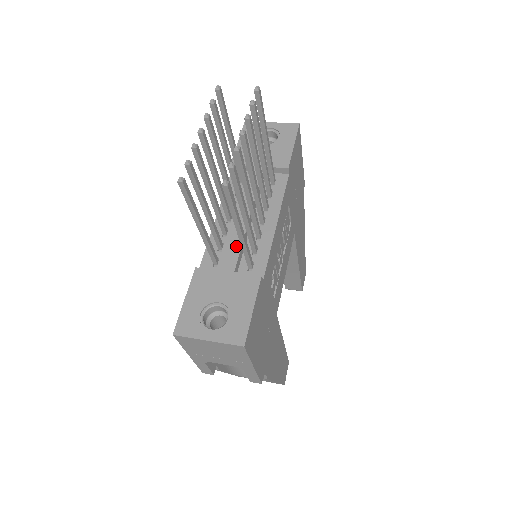
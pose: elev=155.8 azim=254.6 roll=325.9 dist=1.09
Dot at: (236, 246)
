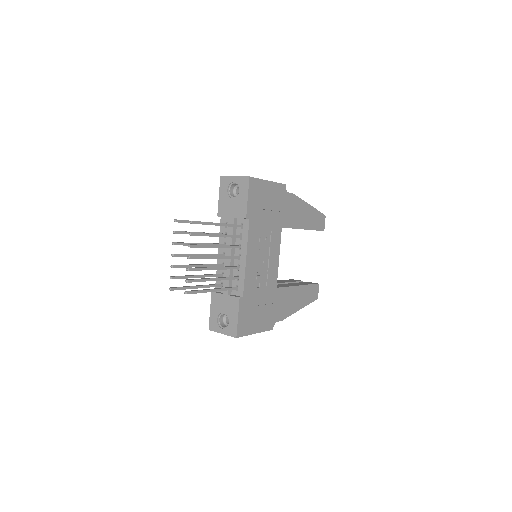
Dot at: occluded
